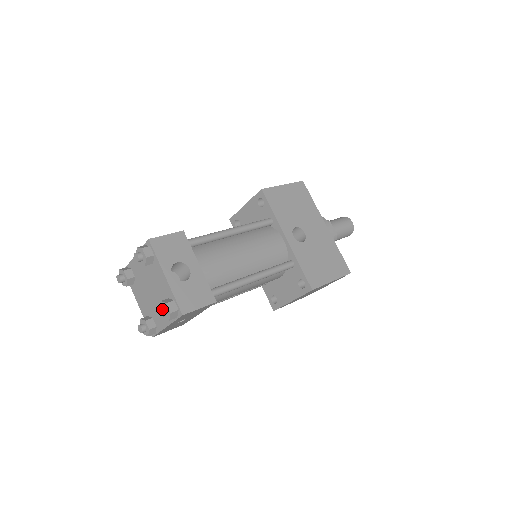
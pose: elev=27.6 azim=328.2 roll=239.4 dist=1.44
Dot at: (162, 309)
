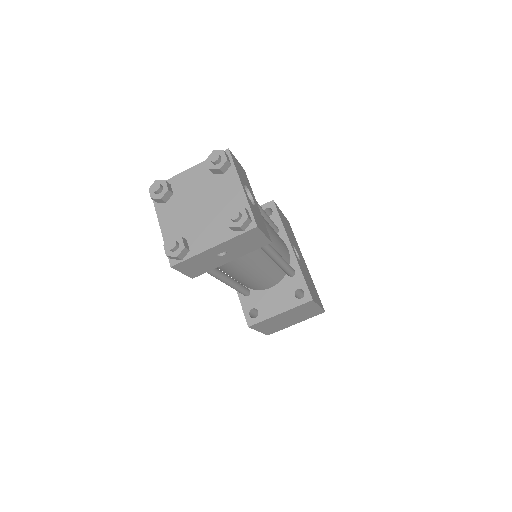
Dot at: (239, 210)
